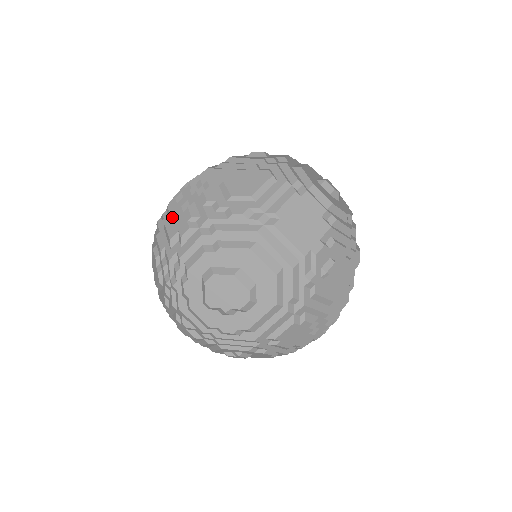
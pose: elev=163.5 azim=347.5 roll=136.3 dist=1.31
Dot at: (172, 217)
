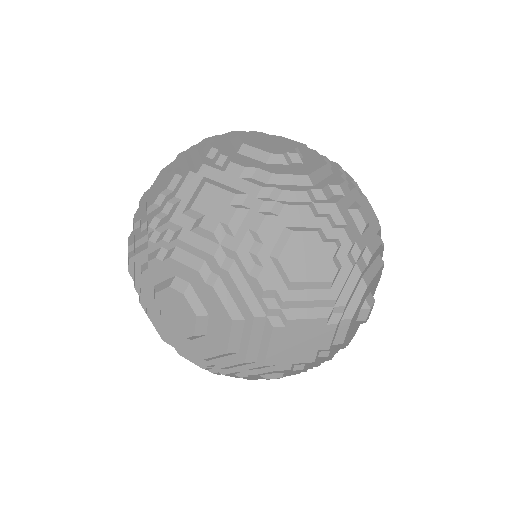
Dot at: (218, 189)
